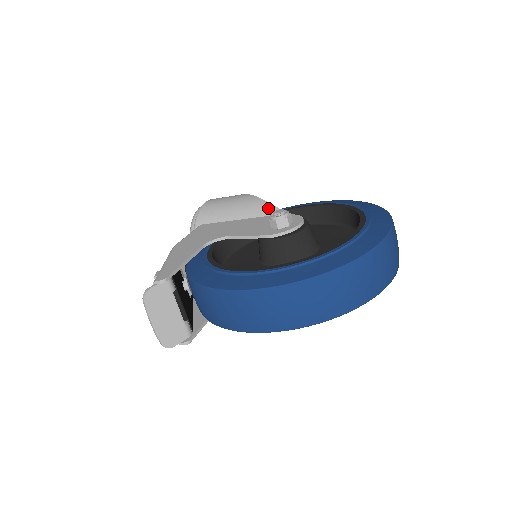
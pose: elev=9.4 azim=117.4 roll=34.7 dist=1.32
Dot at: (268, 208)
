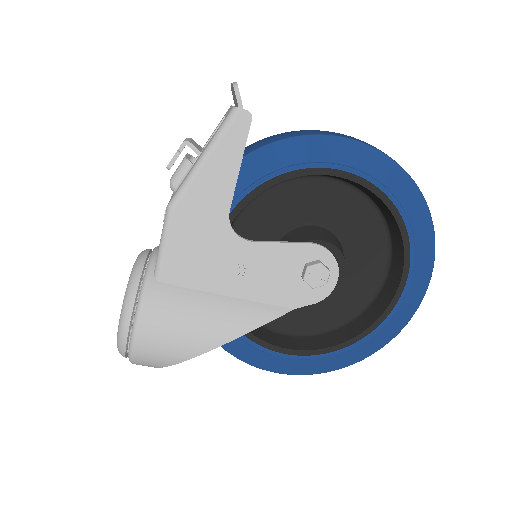
Dot at: occluded
